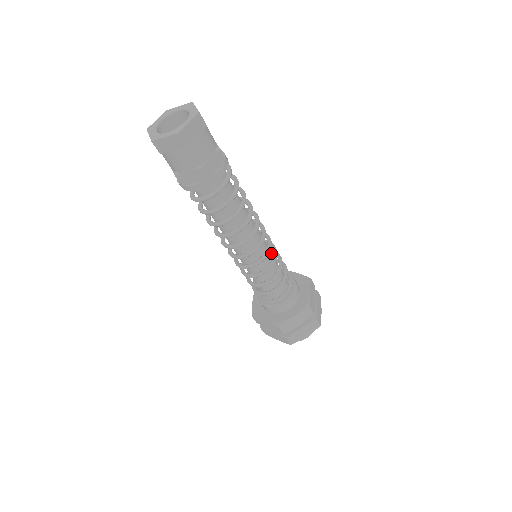
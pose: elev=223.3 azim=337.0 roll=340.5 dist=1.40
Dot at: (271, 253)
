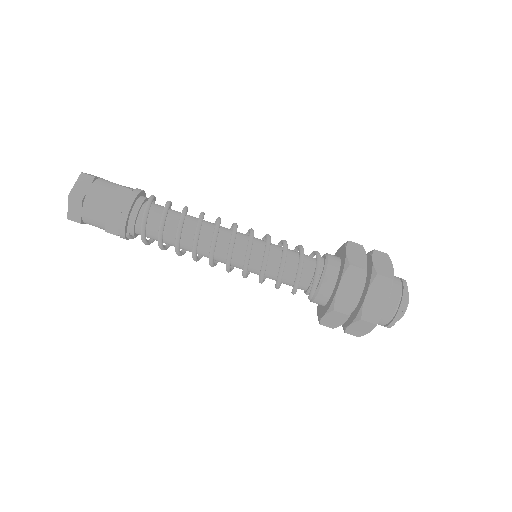
Dot at: occluded
